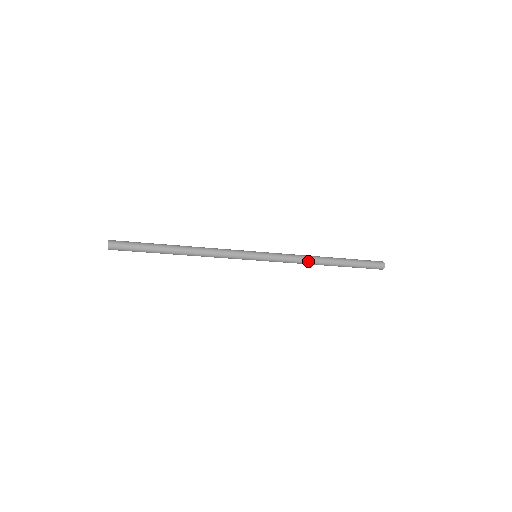
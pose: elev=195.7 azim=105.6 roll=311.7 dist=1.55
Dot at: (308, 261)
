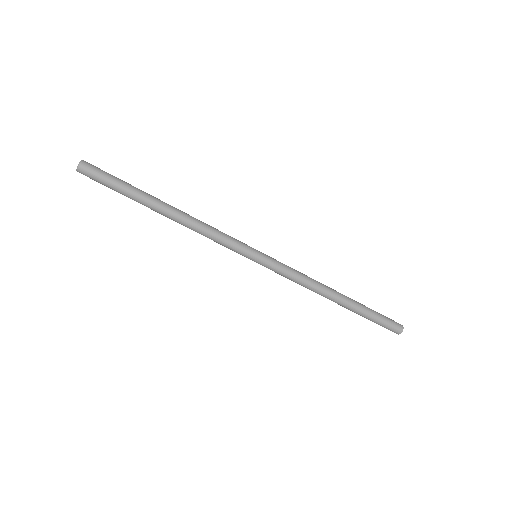
Dot at: (317, 282)
